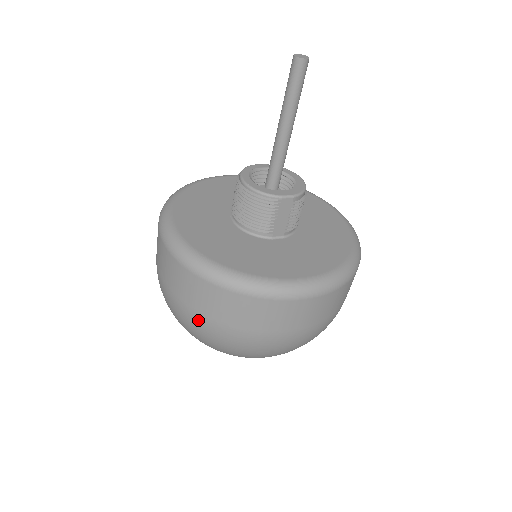
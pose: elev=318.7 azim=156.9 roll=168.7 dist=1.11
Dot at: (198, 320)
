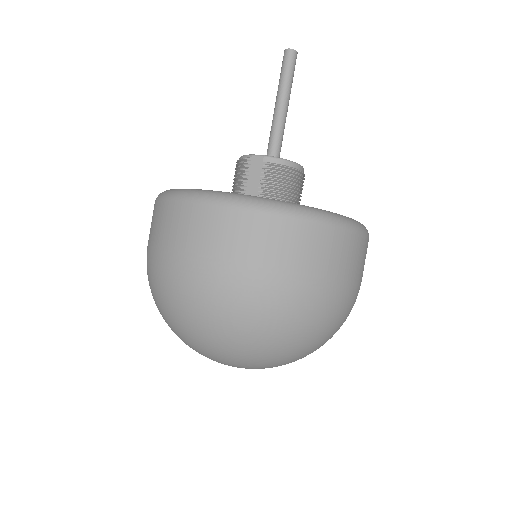
Dot at: occluded
